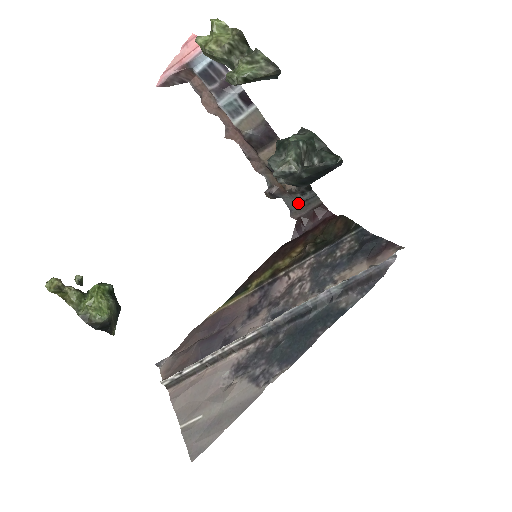
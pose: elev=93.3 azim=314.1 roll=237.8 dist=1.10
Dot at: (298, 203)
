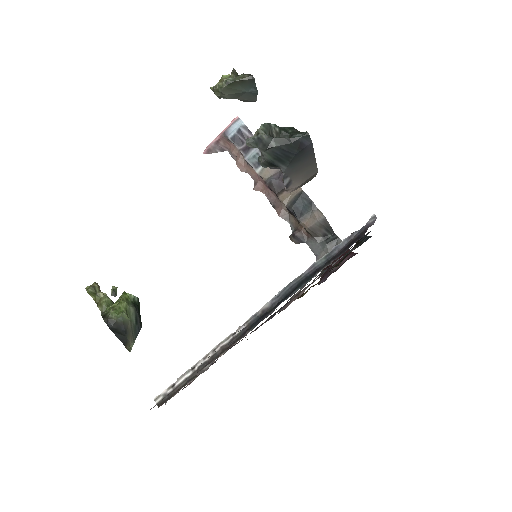
Dot at: (322, 247)
